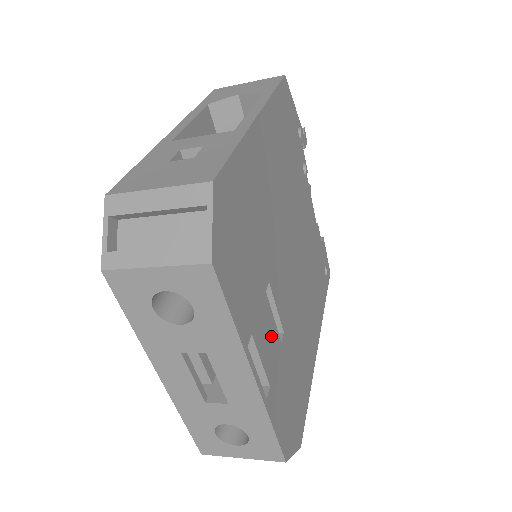
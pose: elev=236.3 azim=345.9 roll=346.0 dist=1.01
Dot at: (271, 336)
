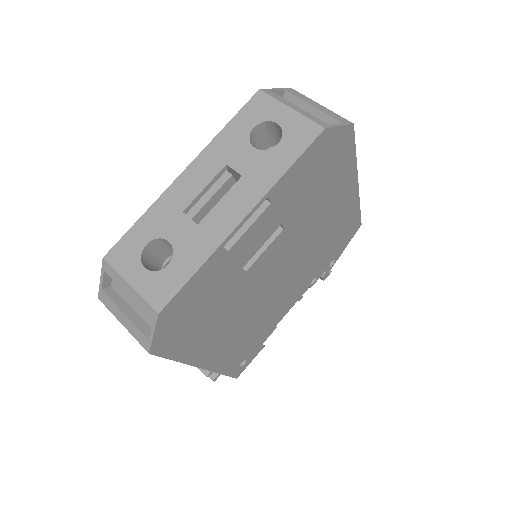
Dot at: (255, 244)
